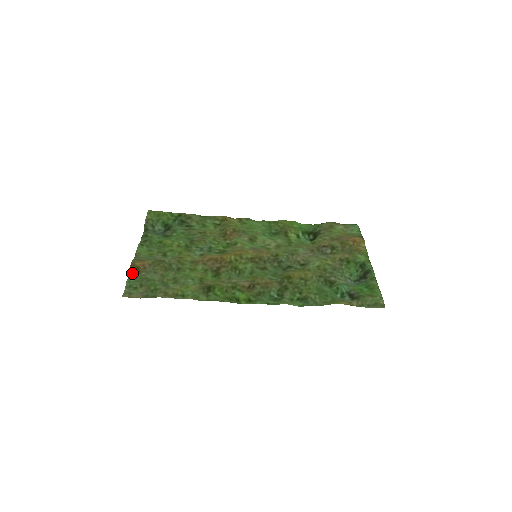
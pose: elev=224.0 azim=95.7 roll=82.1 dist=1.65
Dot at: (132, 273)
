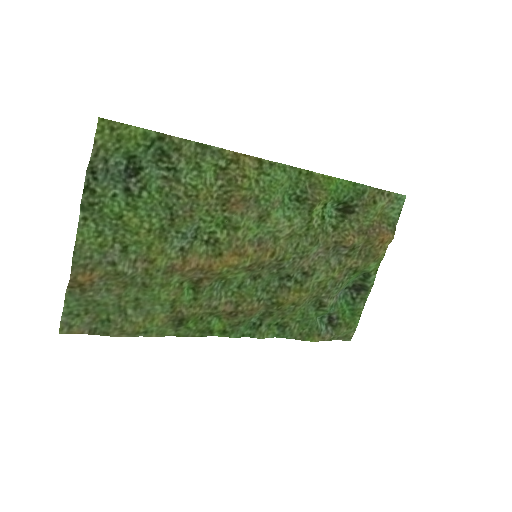
Dot at: (71, 289)
